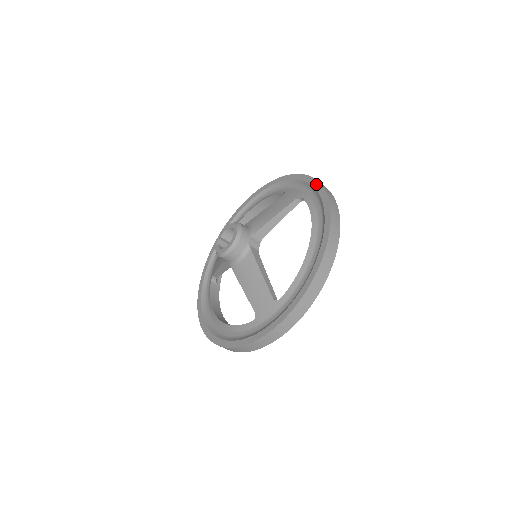
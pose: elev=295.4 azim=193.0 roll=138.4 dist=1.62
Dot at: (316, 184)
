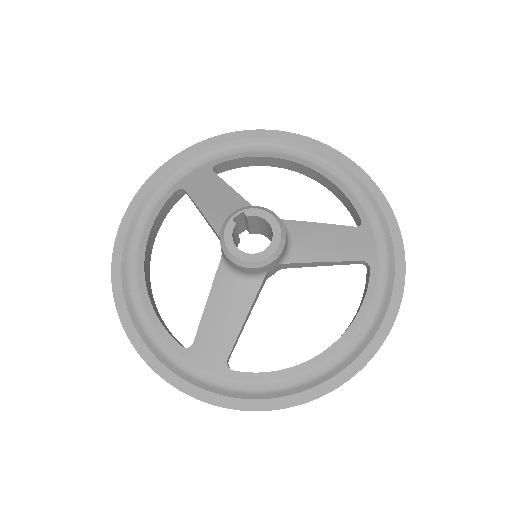
Dot at: (400, 280)
